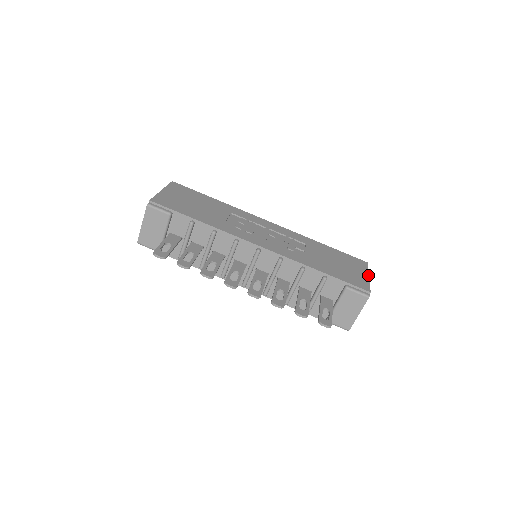
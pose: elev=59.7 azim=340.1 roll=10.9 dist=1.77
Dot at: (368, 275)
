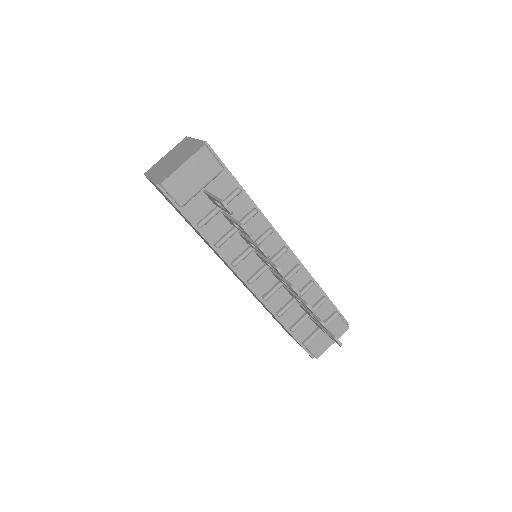
Dot at: occluded
